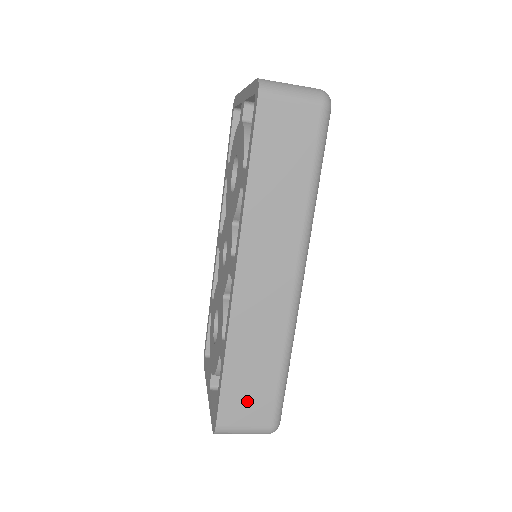
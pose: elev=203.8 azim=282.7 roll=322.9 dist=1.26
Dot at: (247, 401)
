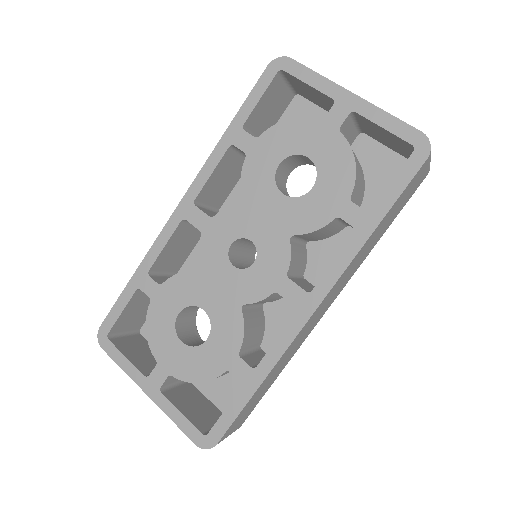
Dot at: (246, 413)
